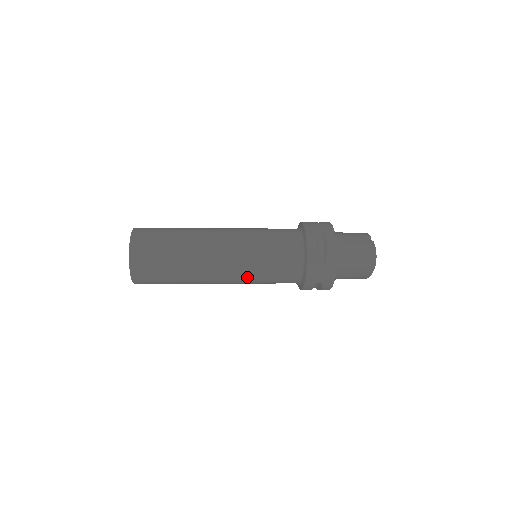
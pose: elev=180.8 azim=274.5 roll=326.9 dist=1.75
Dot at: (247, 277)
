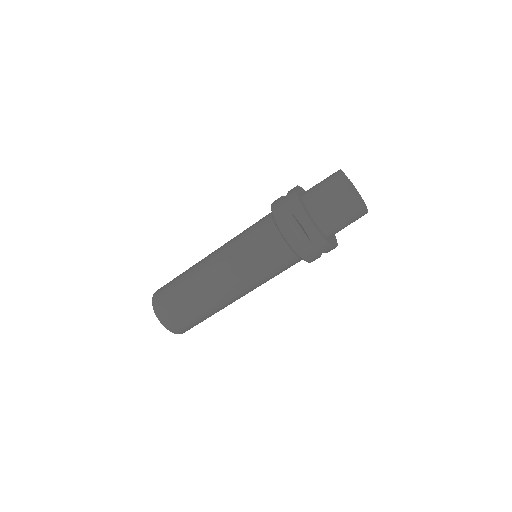
Dot at: (233, 255)
